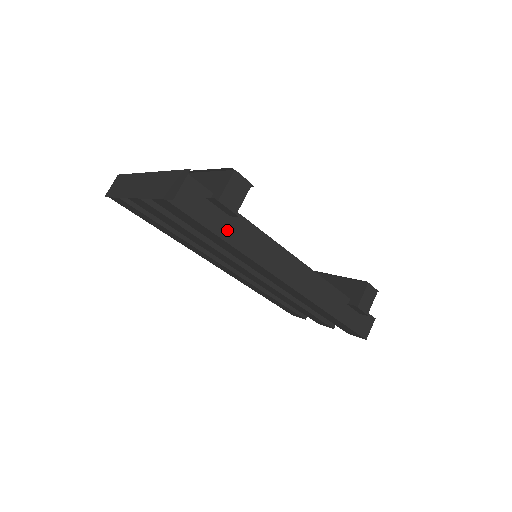
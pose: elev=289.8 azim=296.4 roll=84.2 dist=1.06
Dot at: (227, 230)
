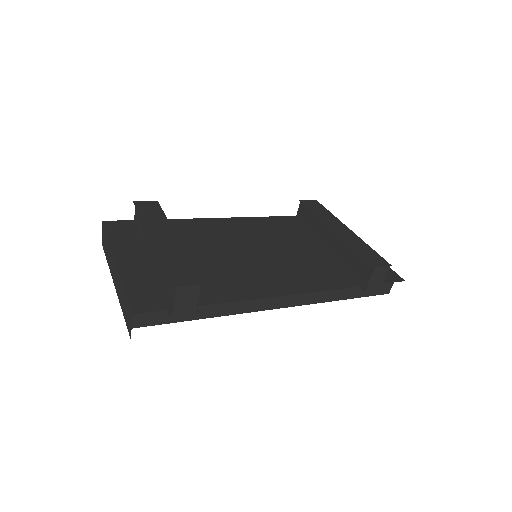
Dot at: (197, 312)
